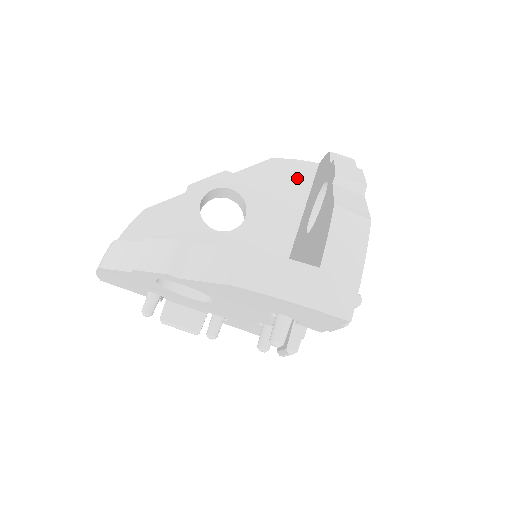
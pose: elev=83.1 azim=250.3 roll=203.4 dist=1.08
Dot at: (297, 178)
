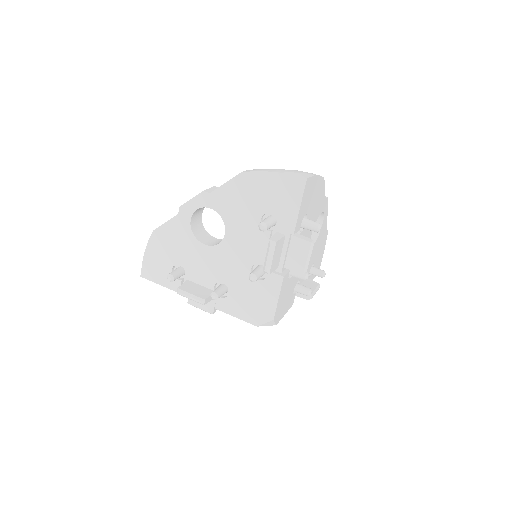
Dot at: occluded
